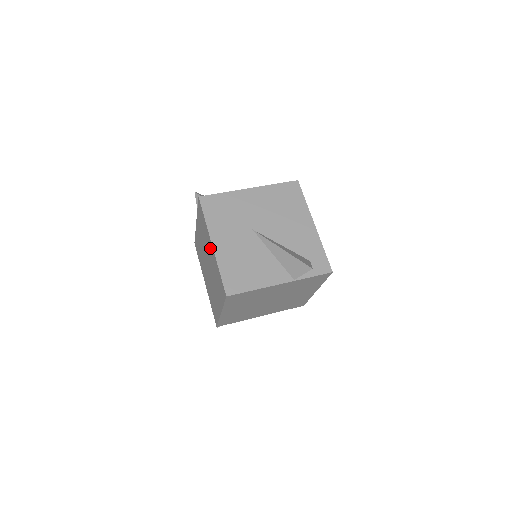
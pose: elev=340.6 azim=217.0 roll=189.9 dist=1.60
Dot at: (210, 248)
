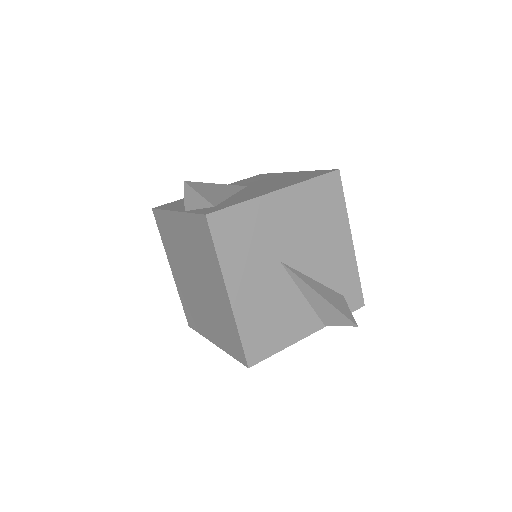
Dot at: (218, 289)
